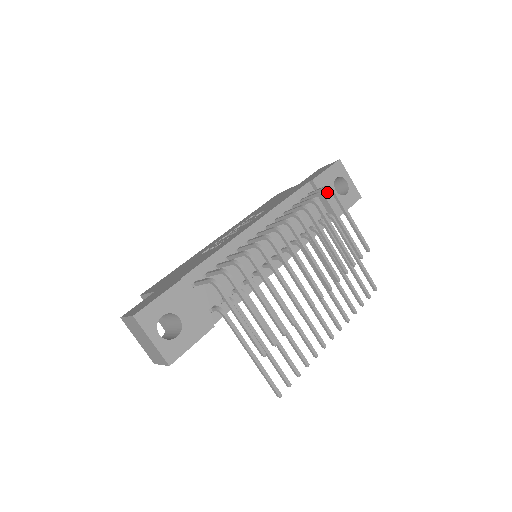
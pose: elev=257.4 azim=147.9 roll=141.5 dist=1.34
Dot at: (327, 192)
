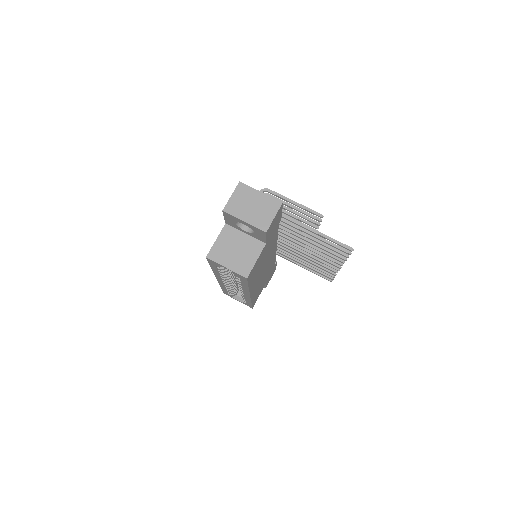
Dot at: occluded
